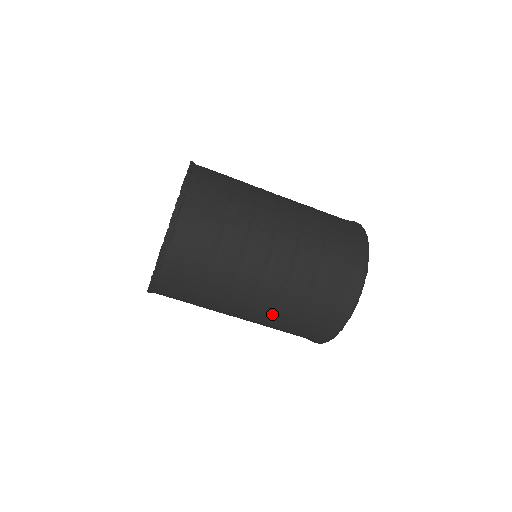
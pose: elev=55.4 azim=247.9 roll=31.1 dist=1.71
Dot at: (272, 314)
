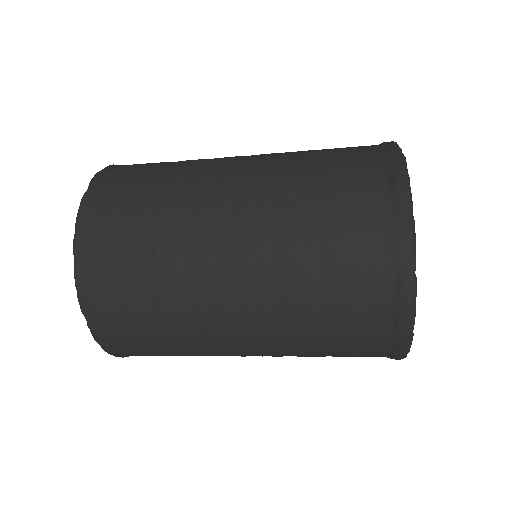
Dot at: occluded
